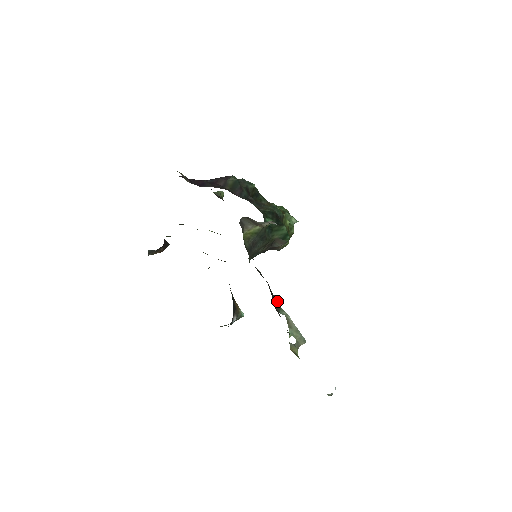
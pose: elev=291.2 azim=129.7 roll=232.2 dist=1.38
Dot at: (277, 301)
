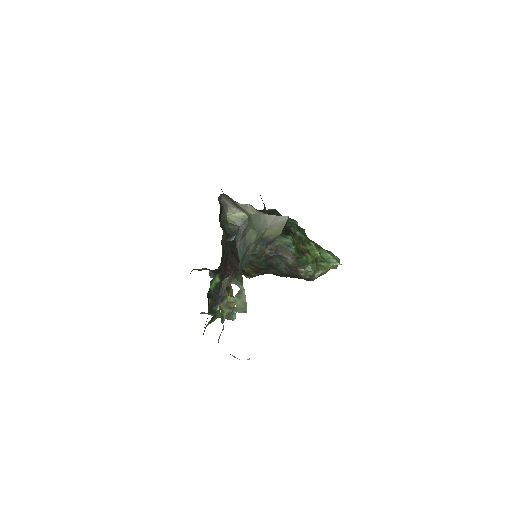
Dot at: (239, 275)
